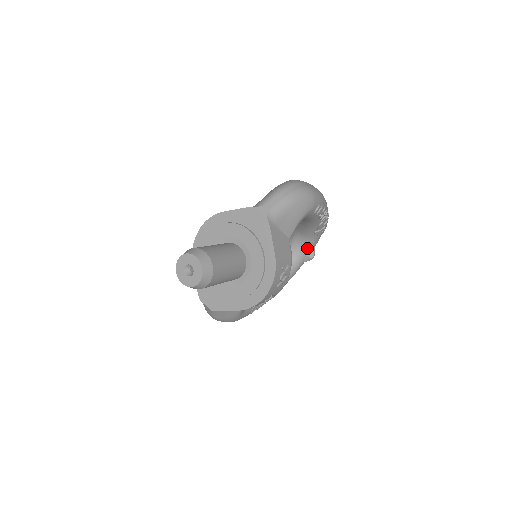
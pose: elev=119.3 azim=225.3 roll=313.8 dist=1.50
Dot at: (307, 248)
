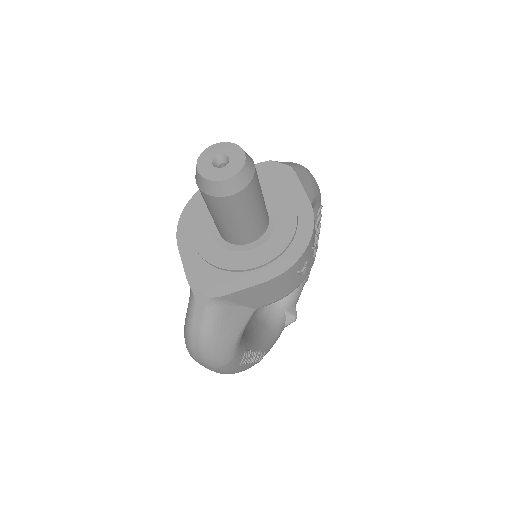
Dot at: (289, 303)
